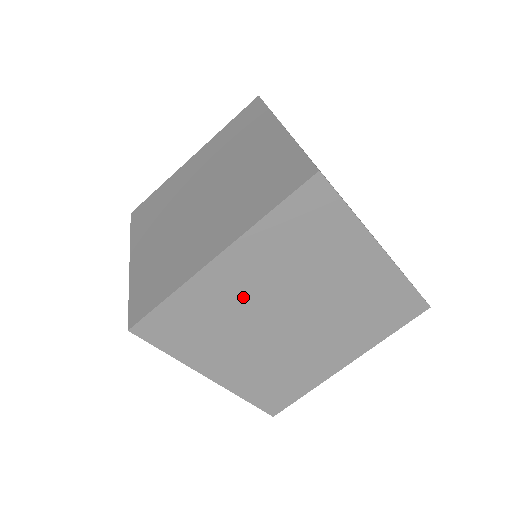
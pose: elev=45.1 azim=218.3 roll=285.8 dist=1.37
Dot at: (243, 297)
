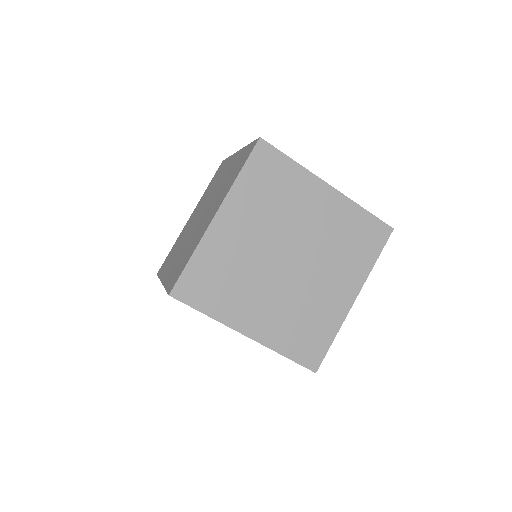
Dot at: (245, 247)
